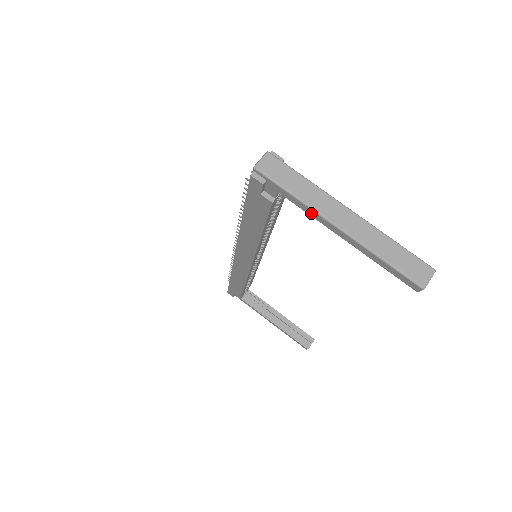
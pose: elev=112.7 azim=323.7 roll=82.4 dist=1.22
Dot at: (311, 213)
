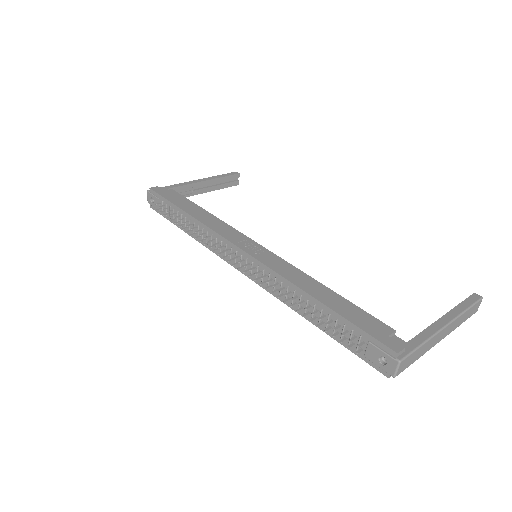
Dot at: occluded
